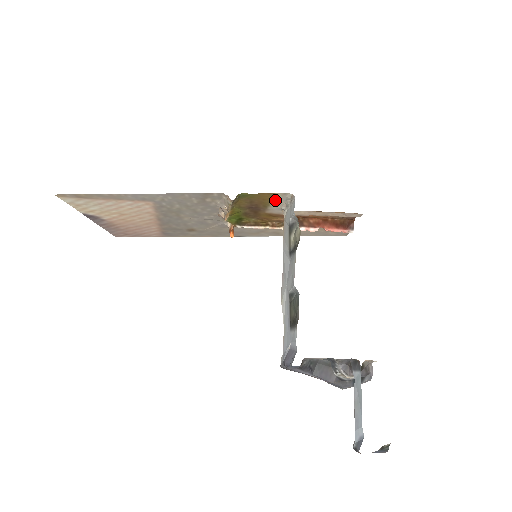
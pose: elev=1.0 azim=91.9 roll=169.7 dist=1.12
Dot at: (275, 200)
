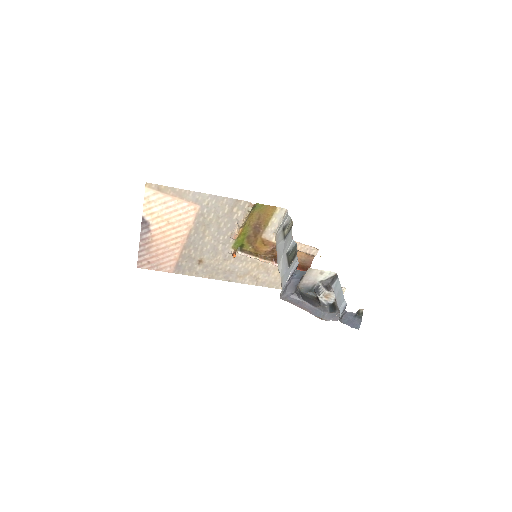
Dot at: (273, 218)
